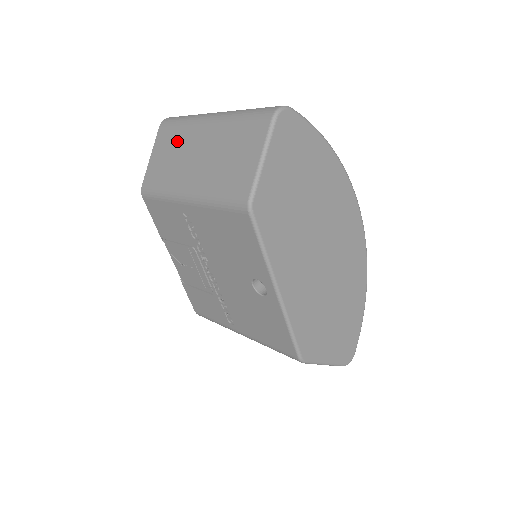
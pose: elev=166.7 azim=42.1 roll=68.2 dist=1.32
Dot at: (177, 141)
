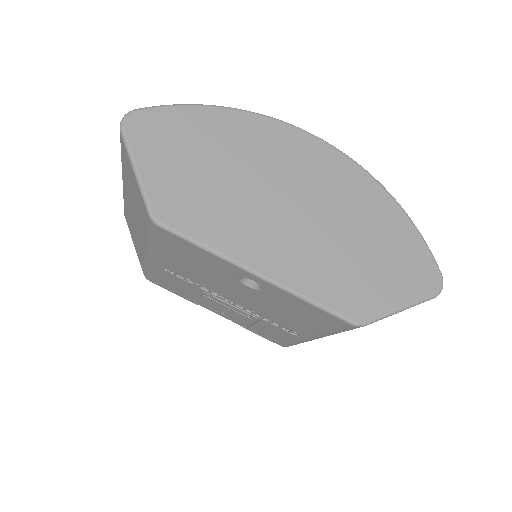
Dot at: (129, 217)
